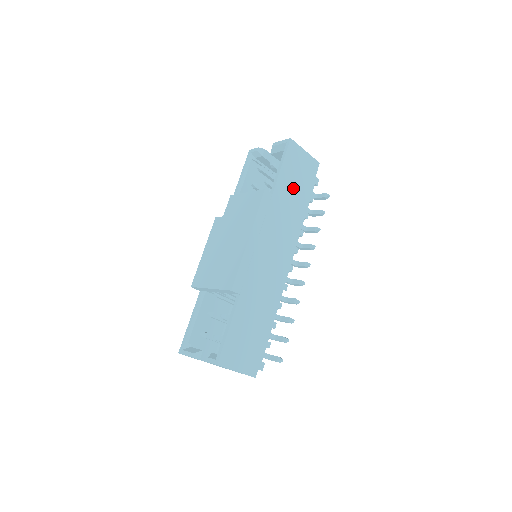
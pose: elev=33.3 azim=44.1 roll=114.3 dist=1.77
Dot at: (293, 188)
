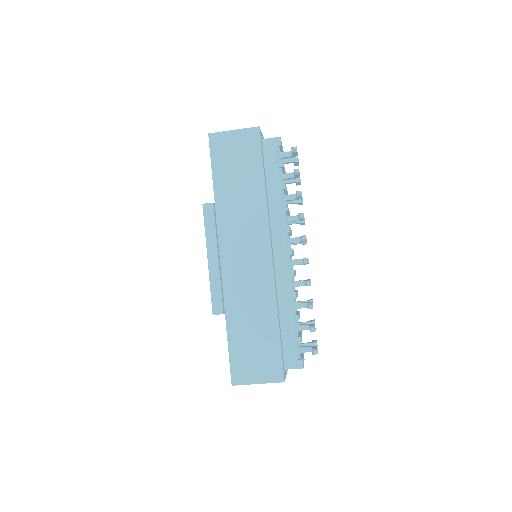
Dot at: (237, 178)
